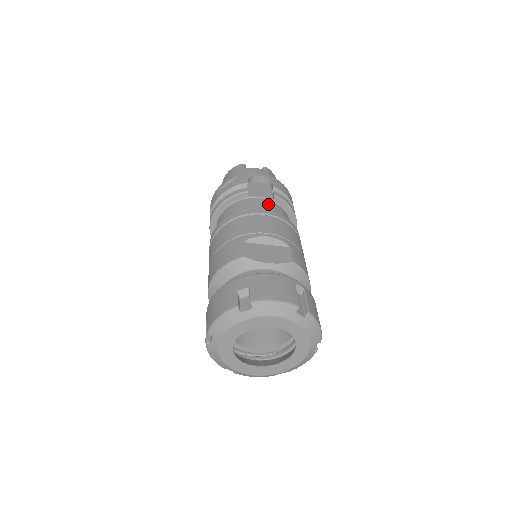
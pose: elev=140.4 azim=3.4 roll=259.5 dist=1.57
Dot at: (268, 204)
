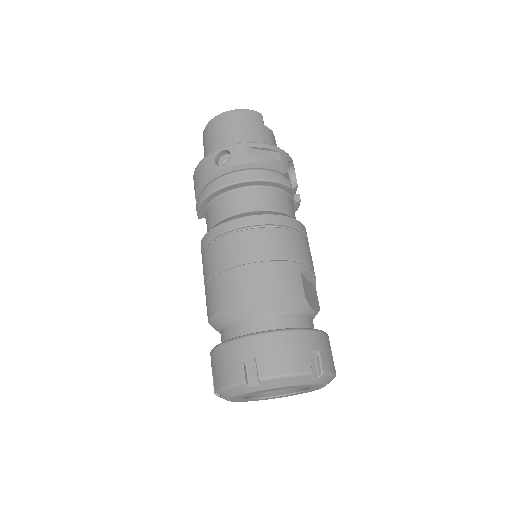
Dot at: occluded
